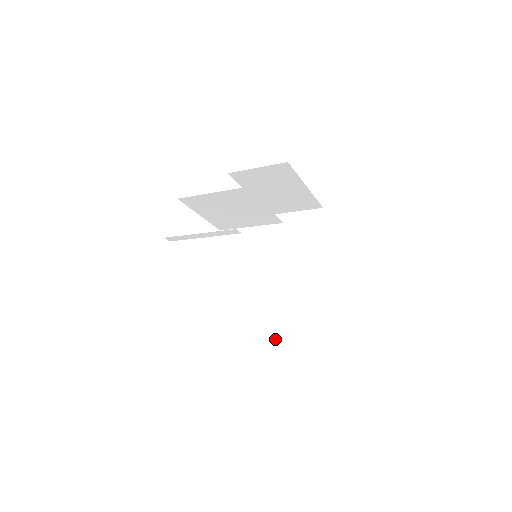
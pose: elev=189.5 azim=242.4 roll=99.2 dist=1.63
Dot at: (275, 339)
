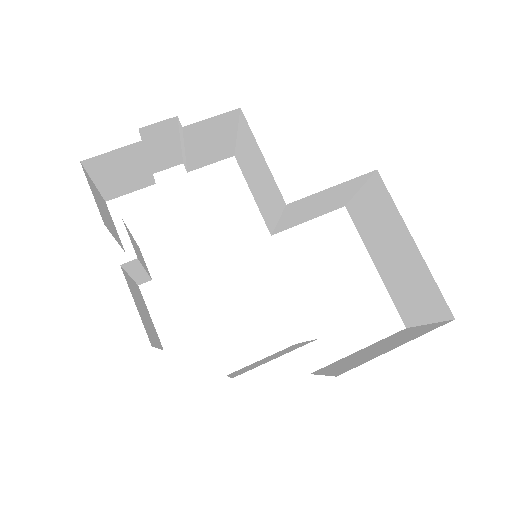
Dot at: occluded
